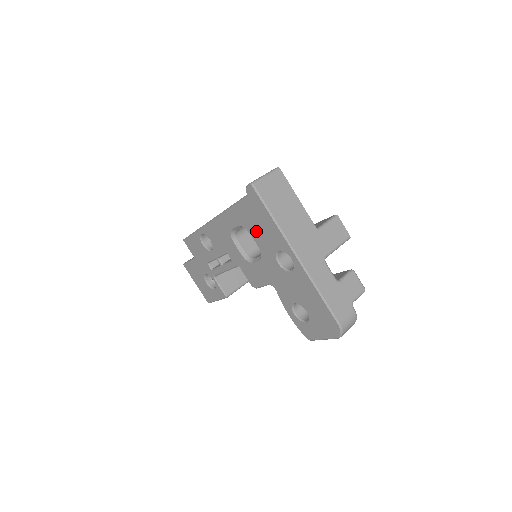
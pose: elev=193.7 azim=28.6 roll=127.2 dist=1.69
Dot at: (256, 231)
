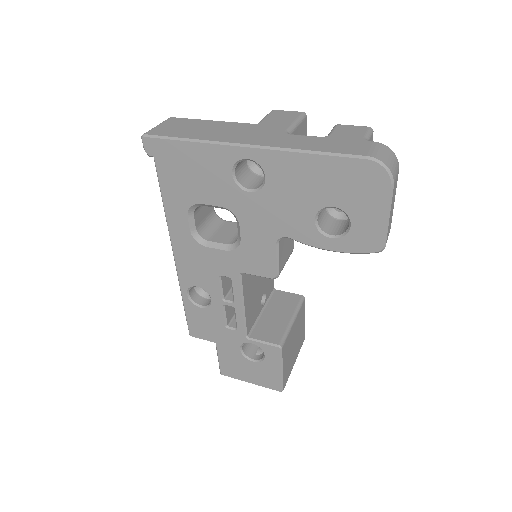
Dot at: (199, 189)
